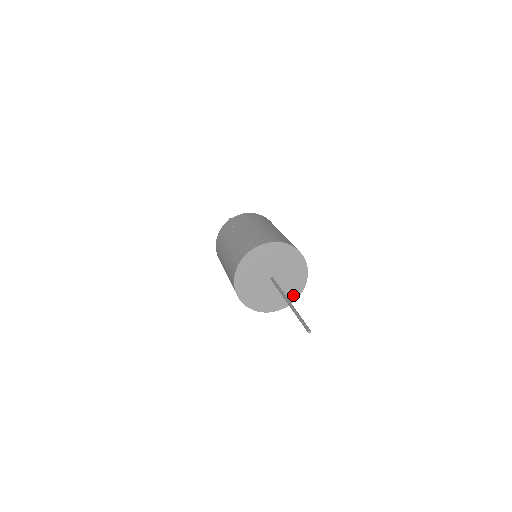
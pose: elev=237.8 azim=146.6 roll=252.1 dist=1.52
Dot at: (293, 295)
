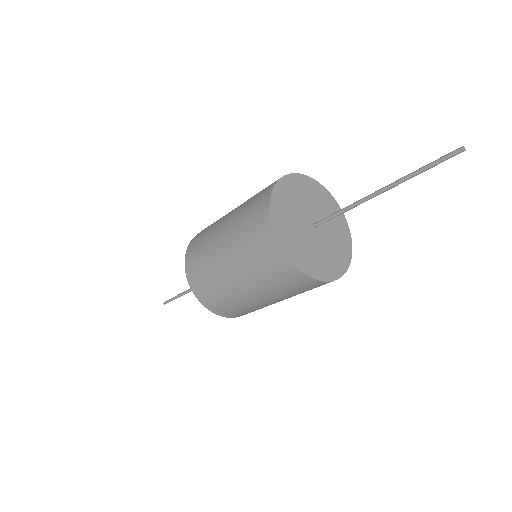
Dot at: (333, 271)
